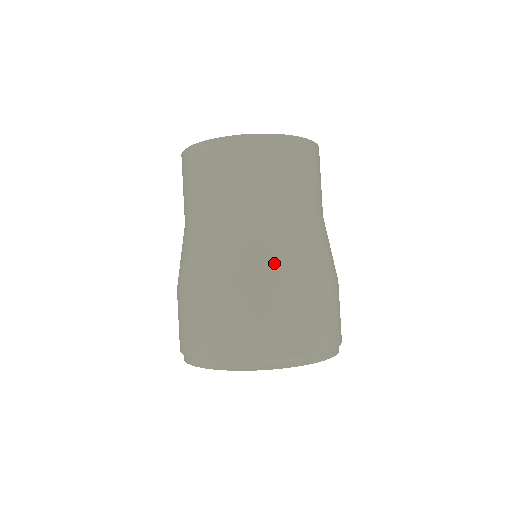
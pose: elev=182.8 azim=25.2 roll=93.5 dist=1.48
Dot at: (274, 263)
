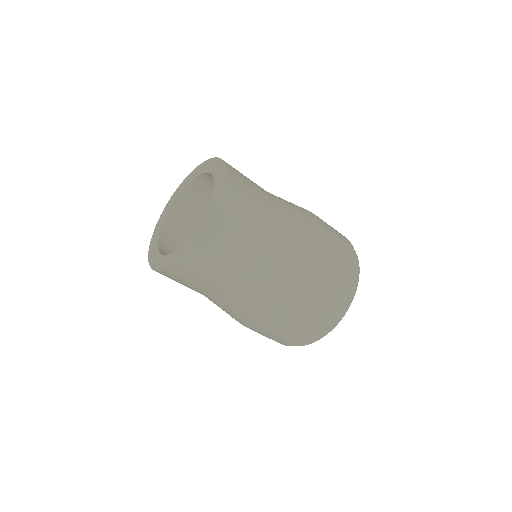
Dot at: (264, 311)
